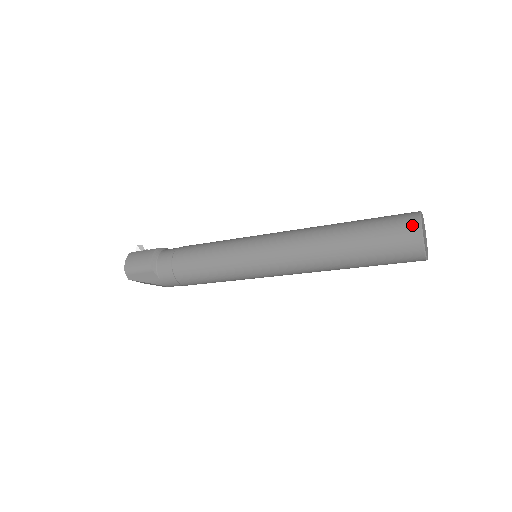
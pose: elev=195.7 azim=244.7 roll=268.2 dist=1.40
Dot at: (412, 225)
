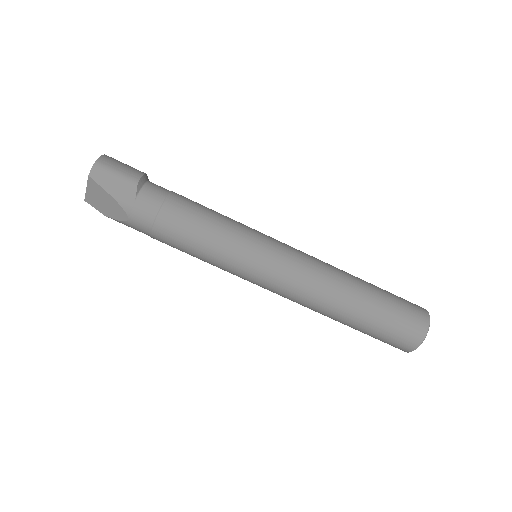
Dot at: (423, 311)
